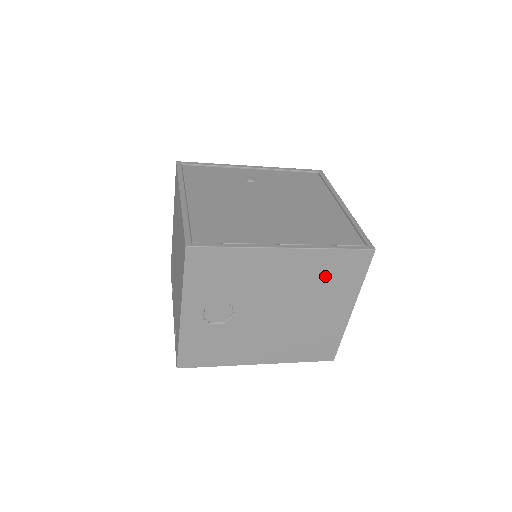
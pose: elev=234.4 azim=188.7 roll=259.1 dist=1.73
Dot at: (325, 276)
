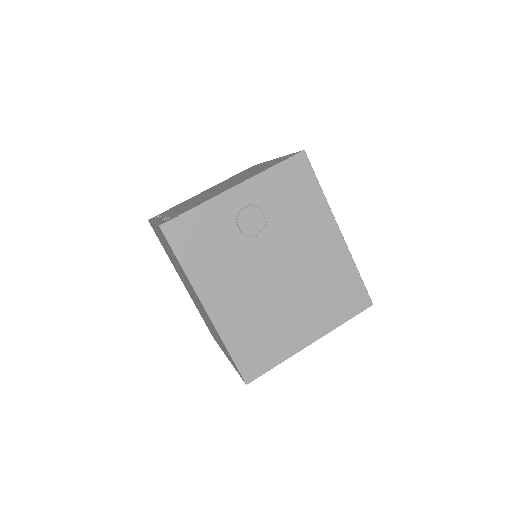
Dot at: (332, 285)
